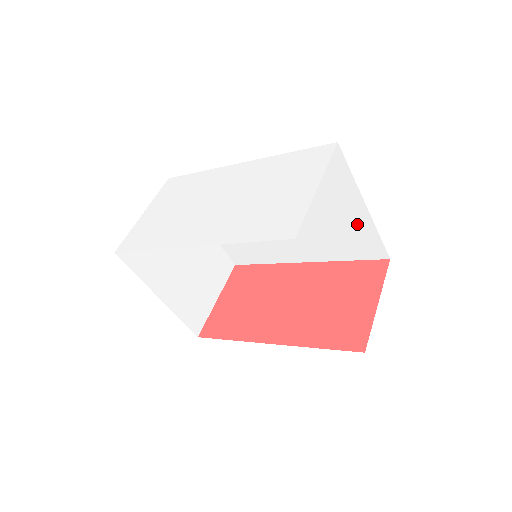
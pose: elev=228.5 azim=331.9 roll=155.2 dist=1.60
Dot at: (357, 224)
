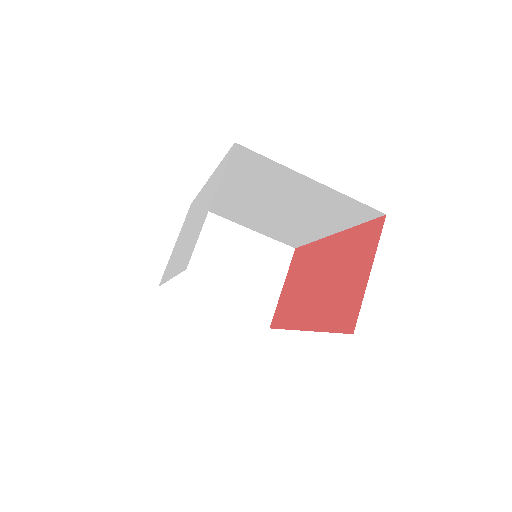
Dot at: (326, 195)
